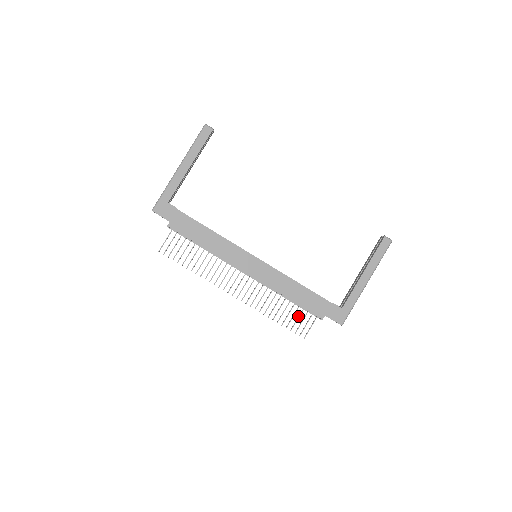
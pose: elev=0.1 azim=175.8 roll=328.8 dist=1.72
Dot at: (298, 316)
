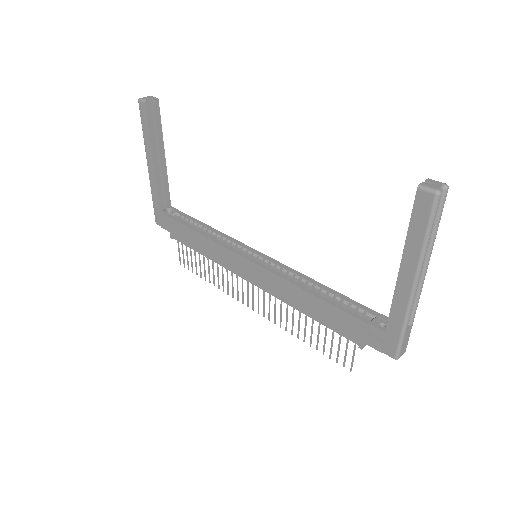
Dot at: occluded
